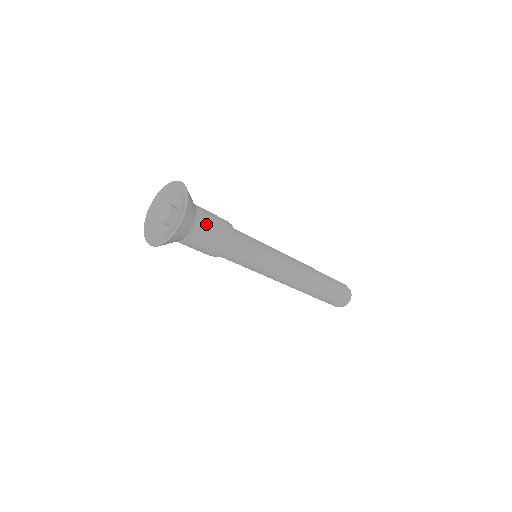
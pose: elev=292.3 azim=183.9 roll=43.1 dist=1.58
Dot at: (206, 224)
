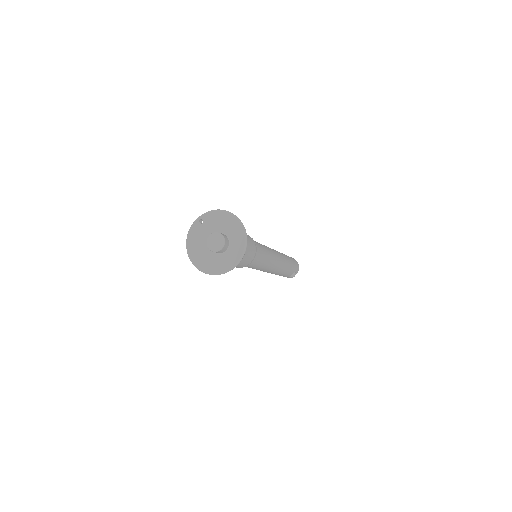
Dot at: occluded
